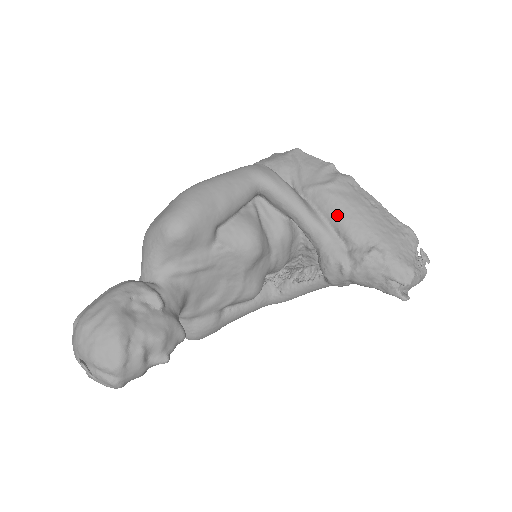
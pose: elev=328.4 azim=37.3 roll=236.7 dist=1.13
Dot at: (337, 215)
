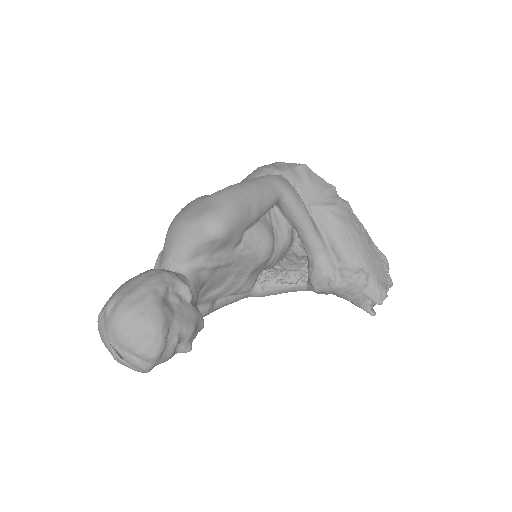
Dot at: (336, 236)
